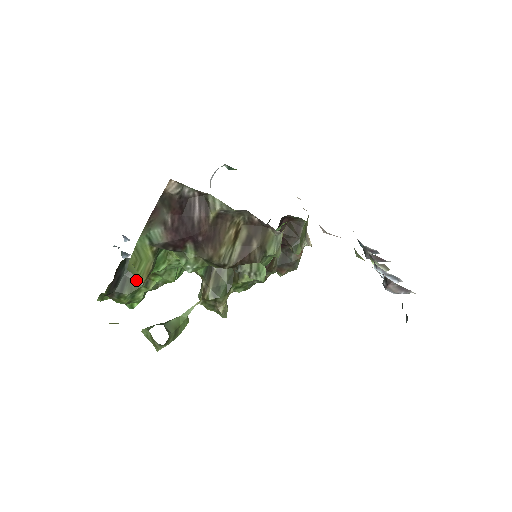
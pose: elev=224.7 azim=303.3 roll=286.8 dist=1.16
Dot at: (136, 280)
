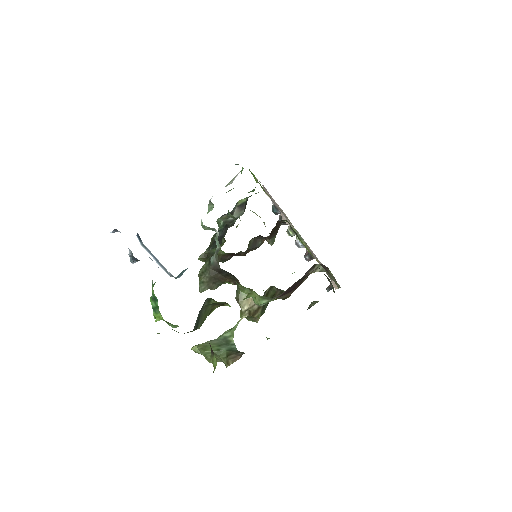
Dot at: (205, 313)
